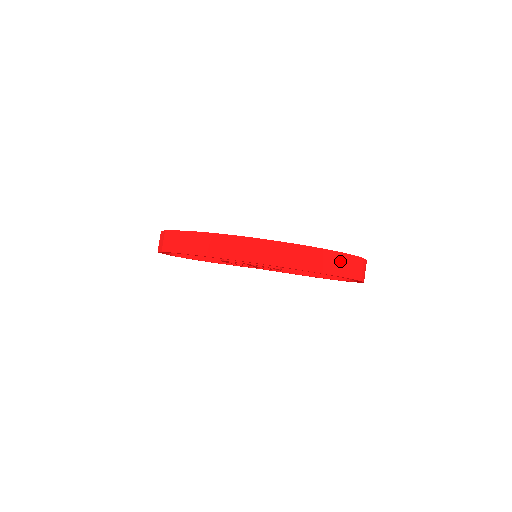
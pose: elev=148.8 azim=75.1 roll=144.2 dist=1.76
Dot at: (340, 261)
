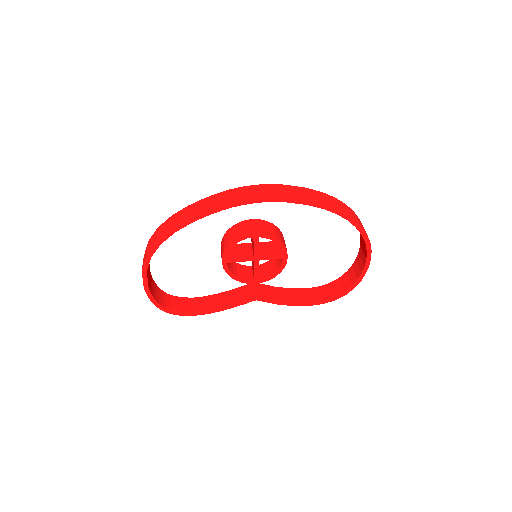
Dot at: (349, 210)
